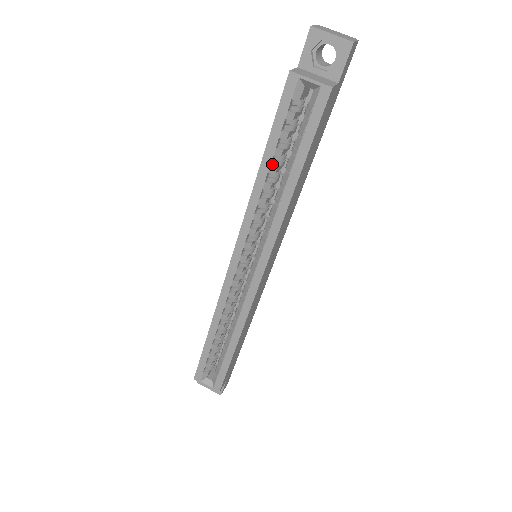
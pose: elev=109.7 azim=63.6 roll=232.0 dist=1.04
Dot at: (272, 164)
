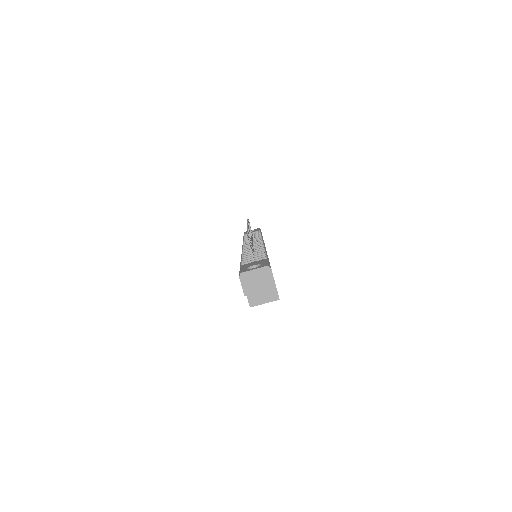
Dot at: occluded
